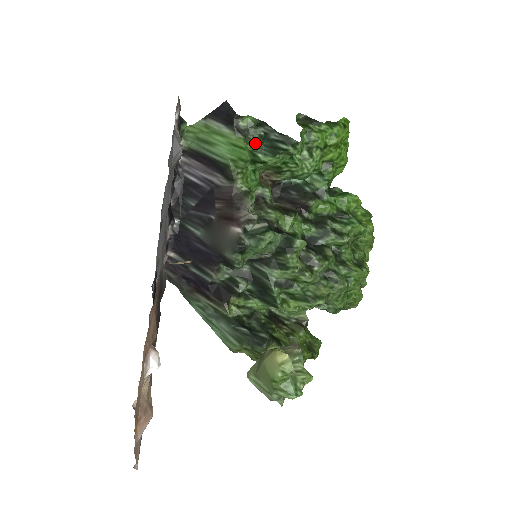
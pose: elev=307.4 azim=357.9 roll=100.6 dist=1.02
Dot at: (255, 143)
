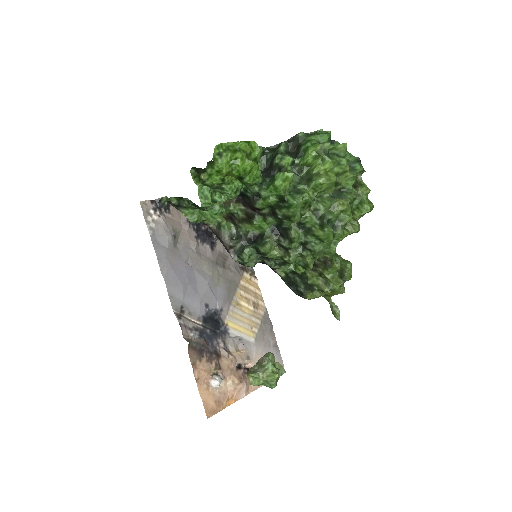
Dot at: (190, 207)
